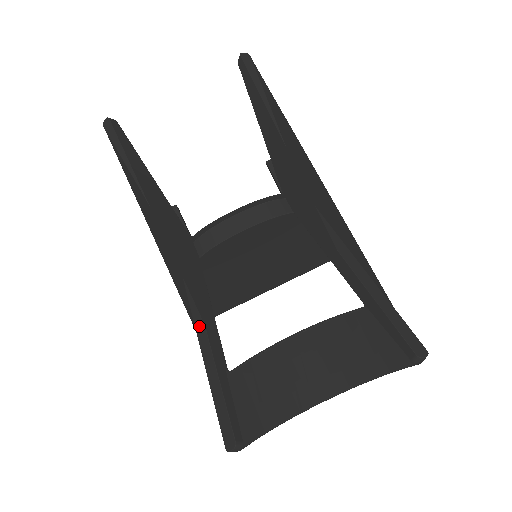
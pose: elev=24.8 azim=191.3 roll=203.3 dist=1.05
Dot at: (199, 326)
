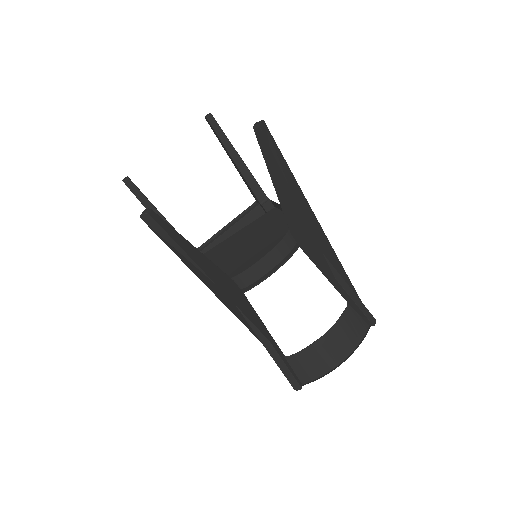
Dot at: (265, 341)
